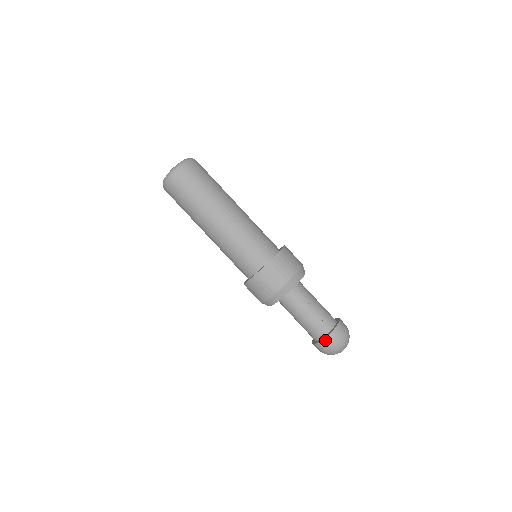
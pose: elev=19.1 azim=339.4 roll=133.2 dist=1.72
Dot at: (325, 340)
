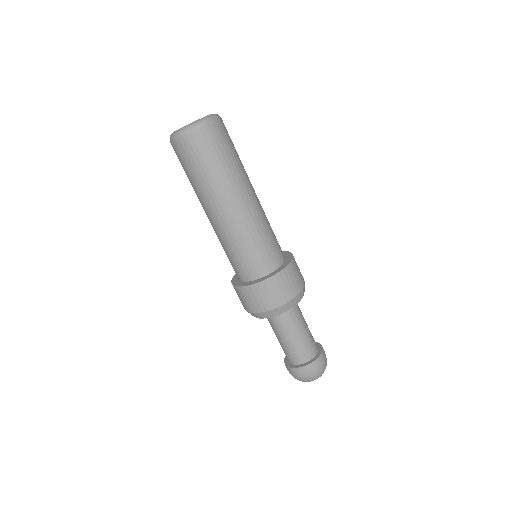
Dot at: (311, 365)
